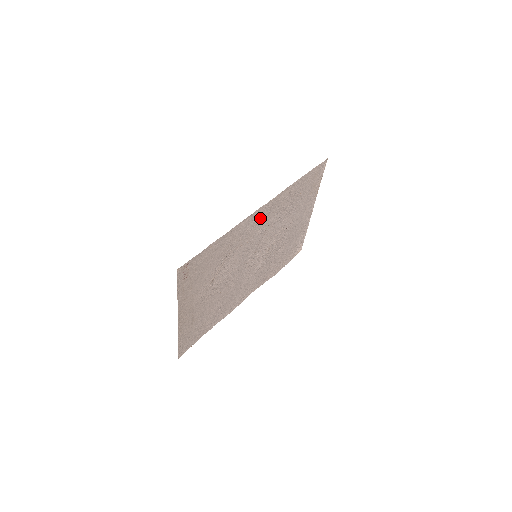
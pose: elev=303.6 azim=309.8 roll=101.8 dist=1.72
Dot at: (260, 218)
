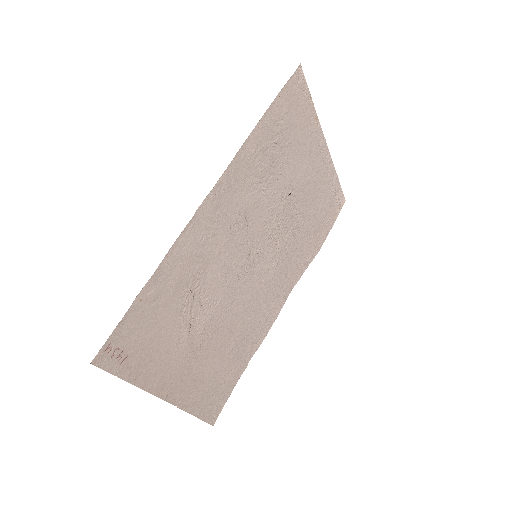
Dot at: (218, 212)
